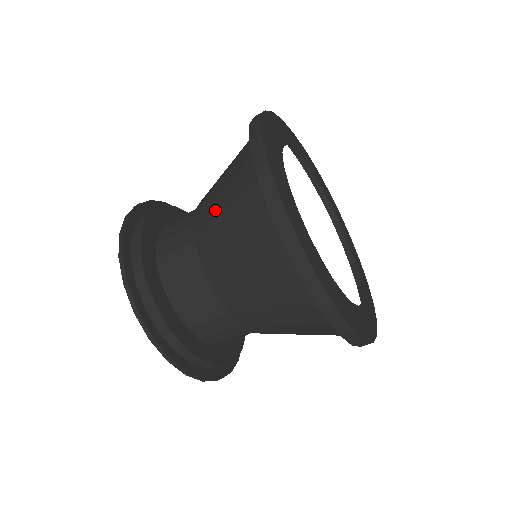
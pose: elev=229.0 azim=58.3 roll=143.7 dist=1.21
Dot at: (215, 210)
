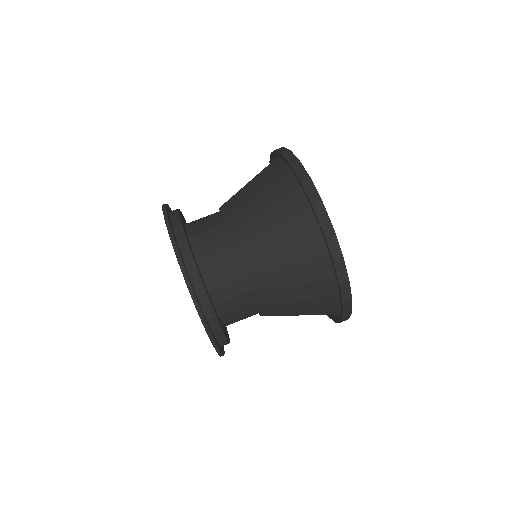
Dot at: occluded
